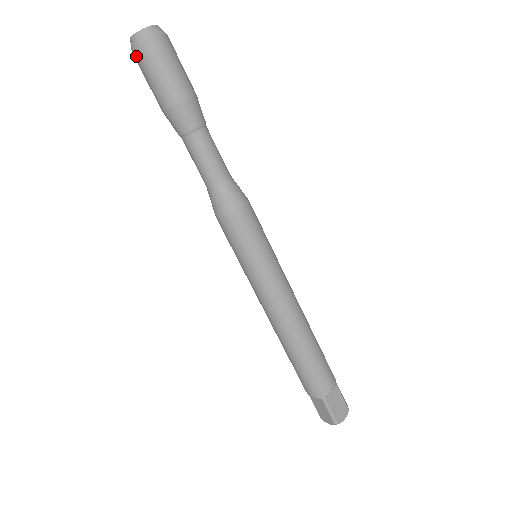
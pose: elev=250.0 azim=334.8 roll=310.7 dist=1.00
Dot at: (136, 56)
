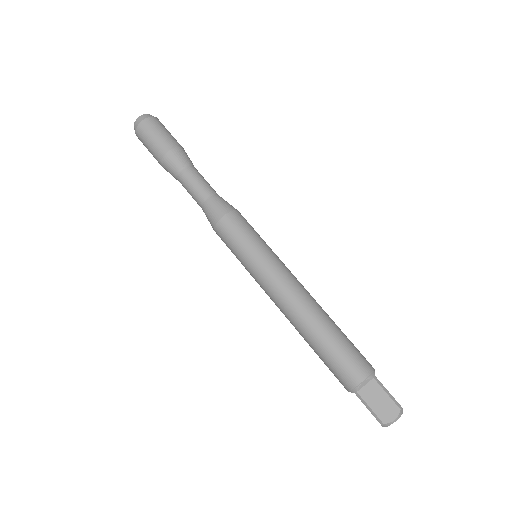
Dot at: occluded
